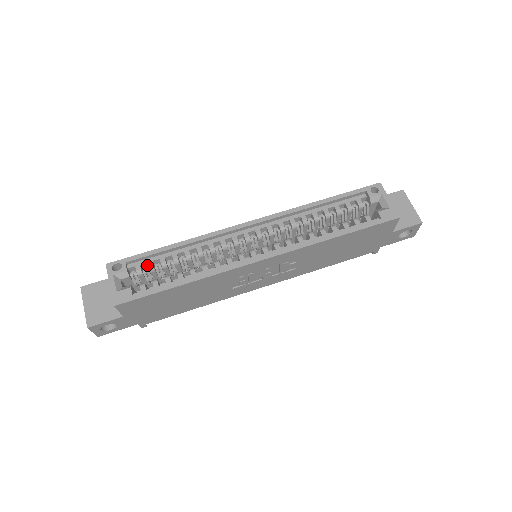
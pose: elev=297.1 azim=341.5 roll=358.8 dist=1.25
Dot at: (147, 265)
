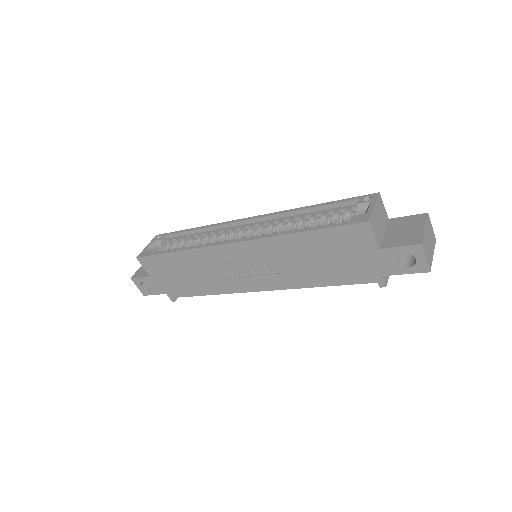
Dot at: occluded
